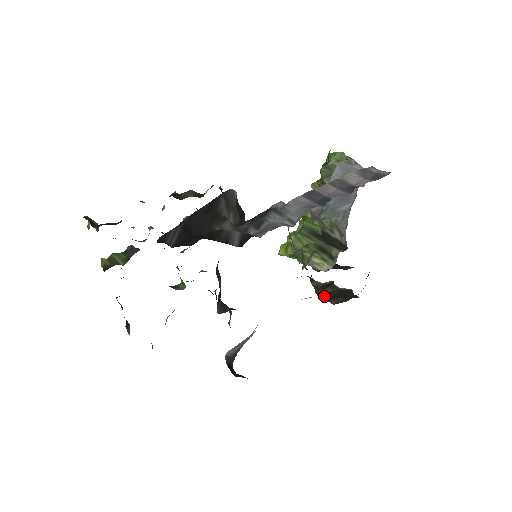
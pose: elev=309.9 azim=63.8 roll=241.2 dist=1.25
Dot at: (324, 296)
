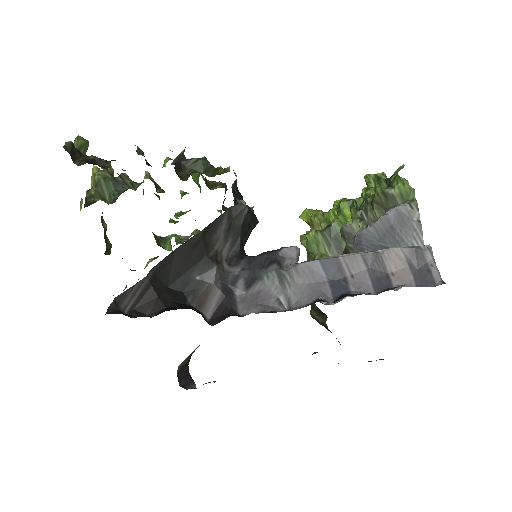
Dot at: (314, 318)
